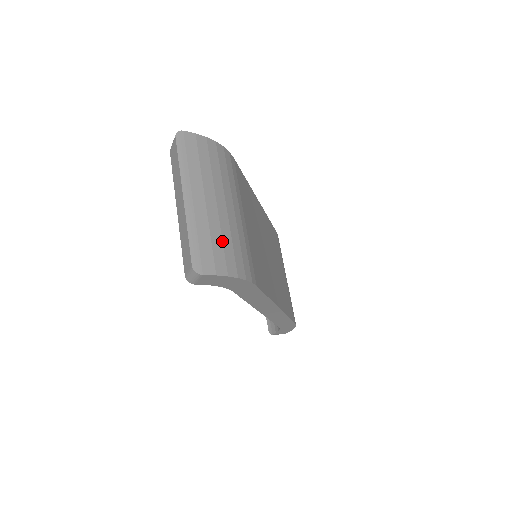
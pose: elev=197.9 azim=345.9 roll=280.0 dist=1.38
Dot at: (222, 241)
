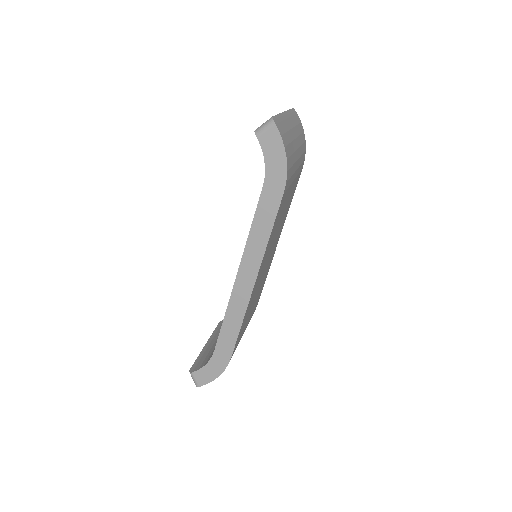
Dot at: (290, 142)
